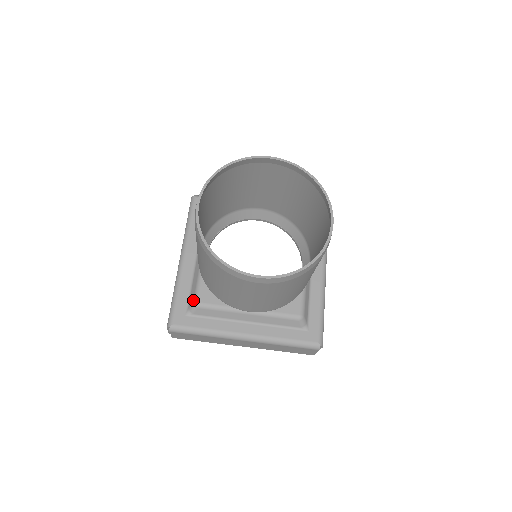
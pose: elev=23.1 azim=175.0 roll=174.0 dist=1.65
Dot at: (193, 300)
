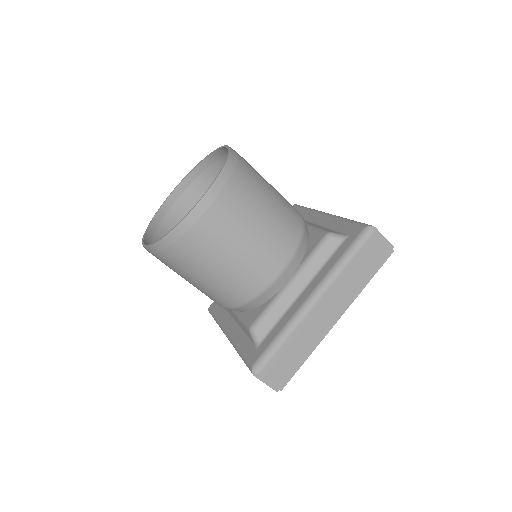
Dot at: occluded
